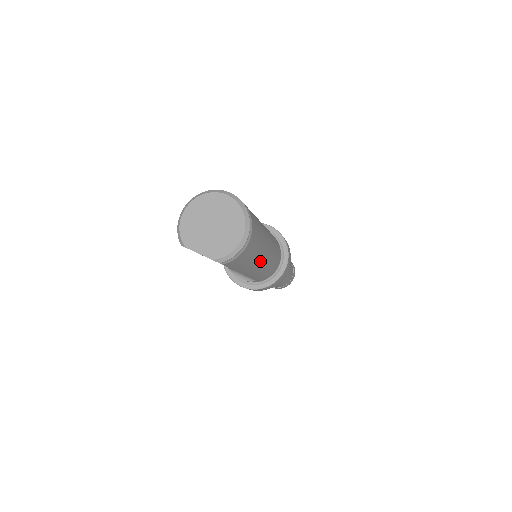
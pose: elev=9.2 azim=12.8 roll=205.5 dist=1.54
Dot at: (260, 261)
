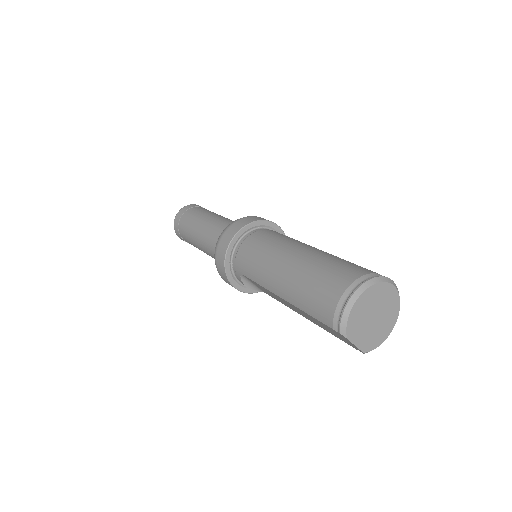
Dot at: occluded
